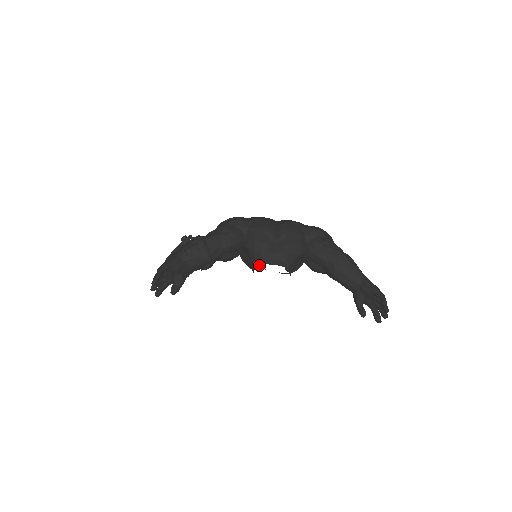
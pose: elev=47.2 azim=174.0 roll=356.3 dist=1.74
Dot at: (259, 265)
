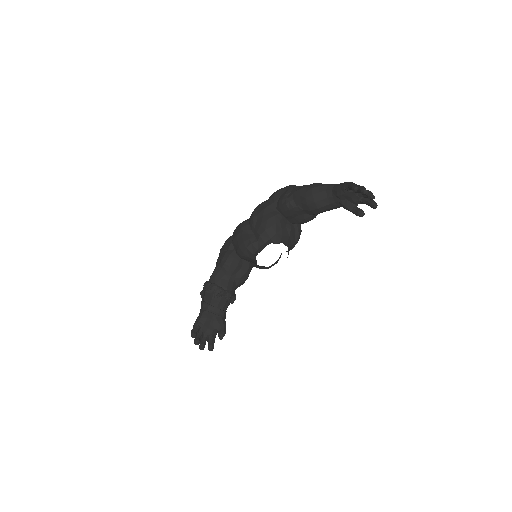
Dot at: (256, 260)
